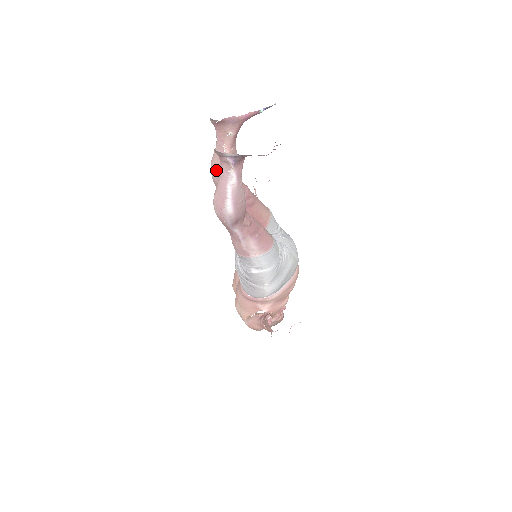
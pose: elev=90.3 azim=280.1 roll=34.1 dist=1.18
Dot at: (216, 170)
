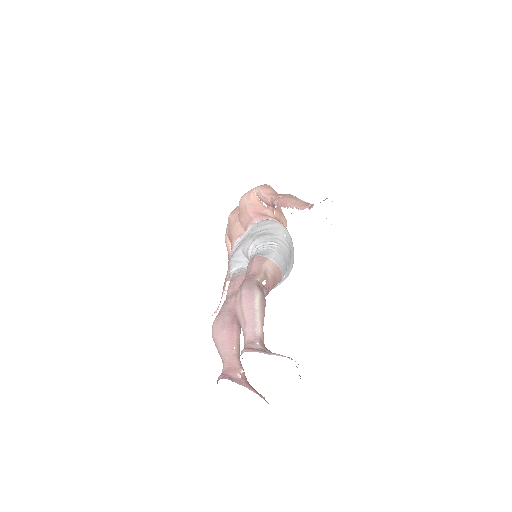
Dot at: (236, 316)
